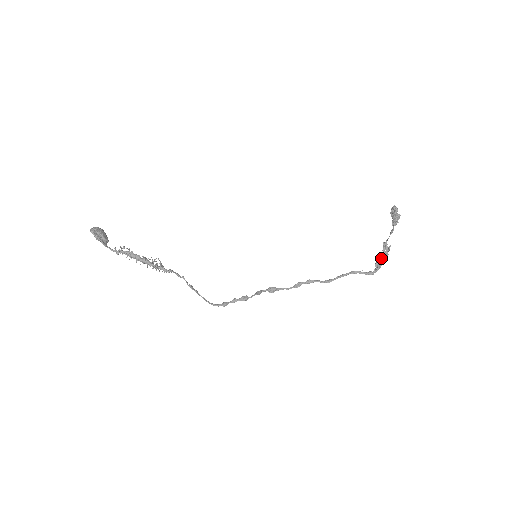
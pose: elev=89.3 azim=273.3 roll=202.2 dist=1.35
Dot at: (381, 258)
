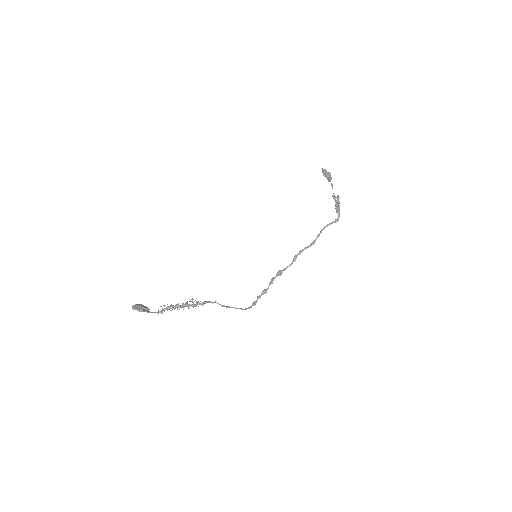
Dot at: (337, 206)
